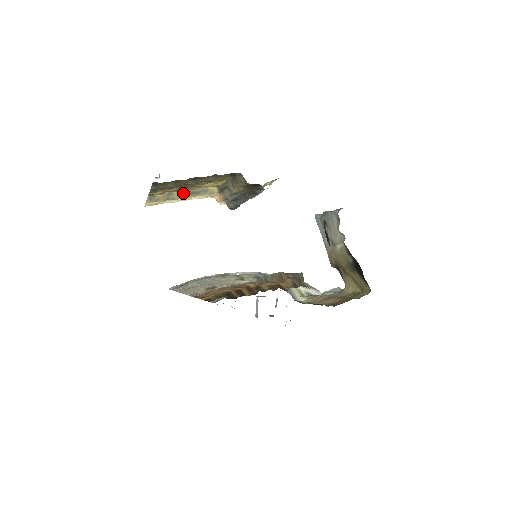
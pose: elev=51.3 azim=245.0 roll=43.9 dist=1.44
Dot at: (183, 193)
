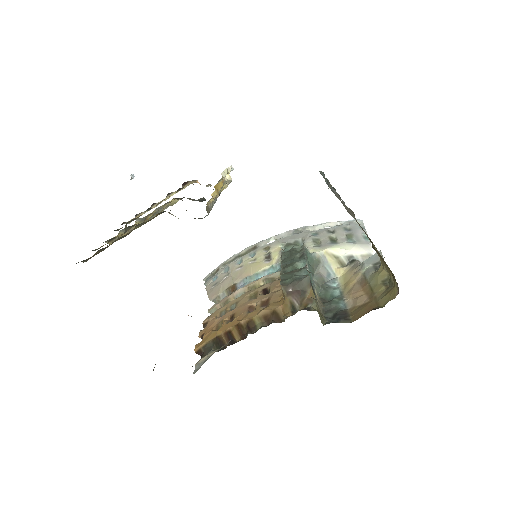
Dot at: (141, 221)
